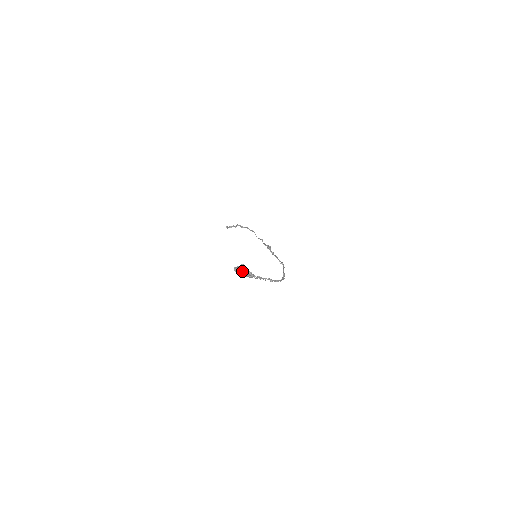
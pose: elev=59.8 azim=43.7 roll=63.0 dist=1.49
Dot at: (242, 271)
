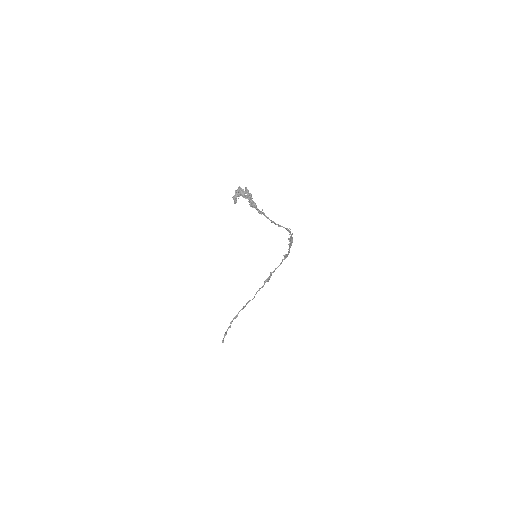
Dot at: (241, 192)
